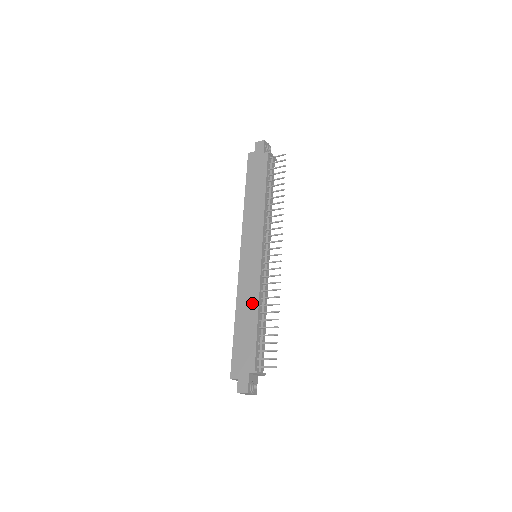
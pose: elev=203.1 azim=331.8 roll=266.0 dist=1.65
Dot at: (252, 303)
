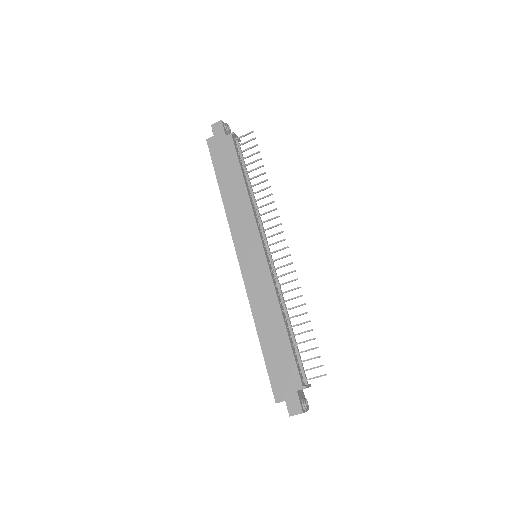
Dot at: (273, 311)
